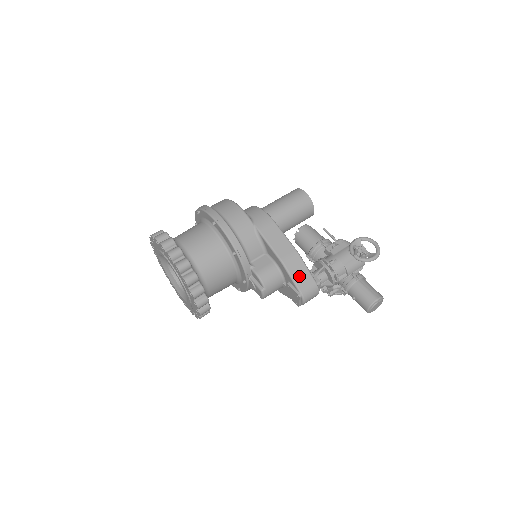
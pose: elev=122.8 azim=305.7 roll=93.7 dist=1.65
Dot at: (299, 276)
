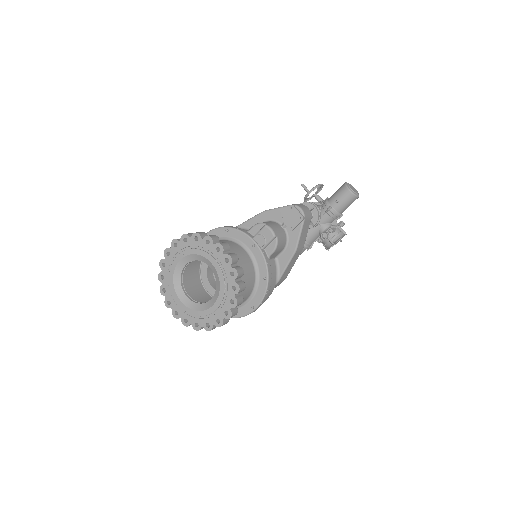
Dot at: occluded
